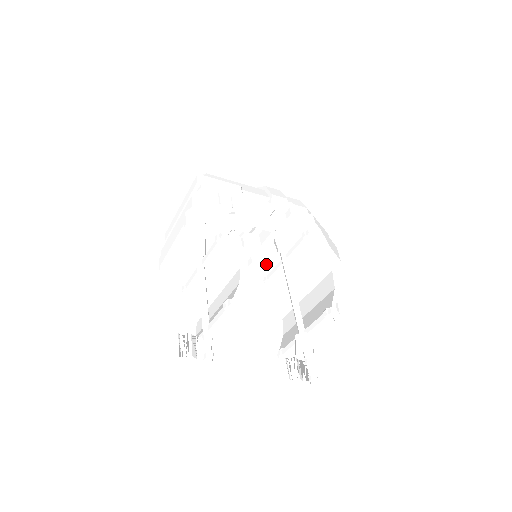
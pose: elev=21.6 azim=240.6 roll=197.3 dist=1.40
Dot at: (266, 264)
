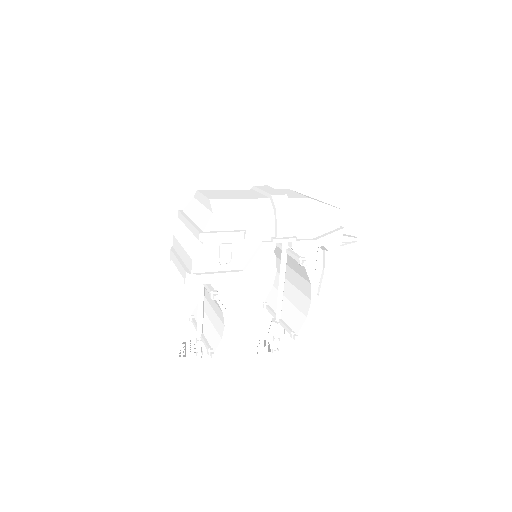
Dot at: occluded
